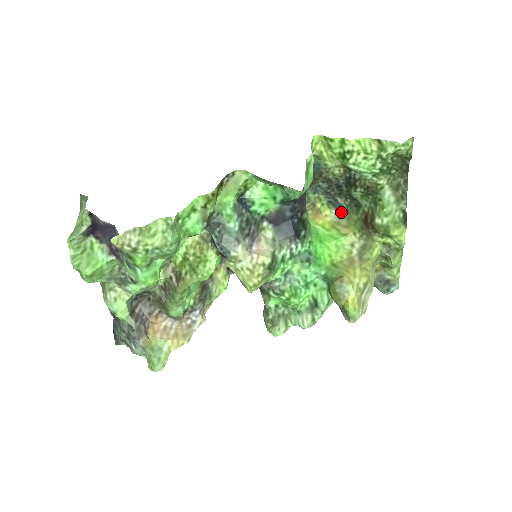
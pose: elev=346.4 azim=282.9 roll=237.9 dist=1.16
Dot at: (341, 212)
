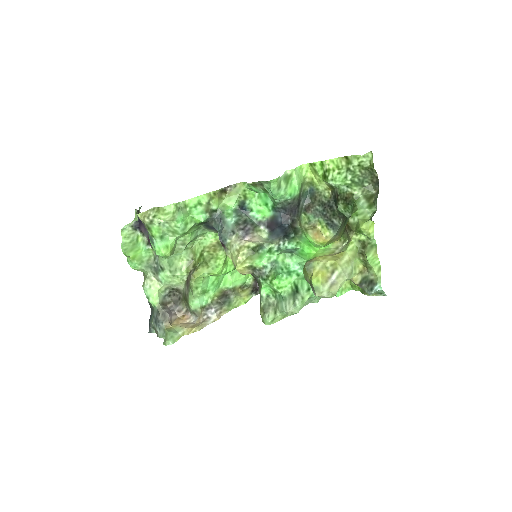
Dot at: (337, 231)
